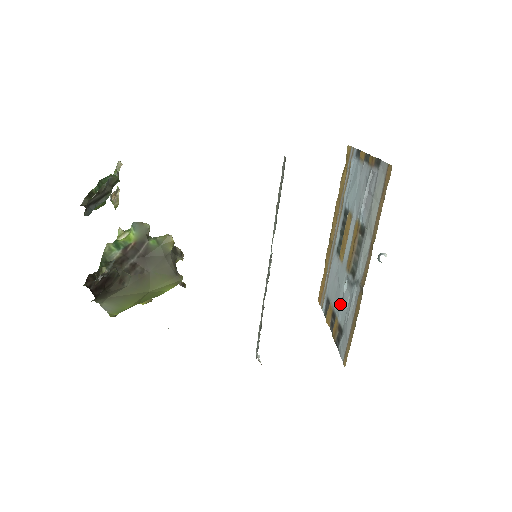
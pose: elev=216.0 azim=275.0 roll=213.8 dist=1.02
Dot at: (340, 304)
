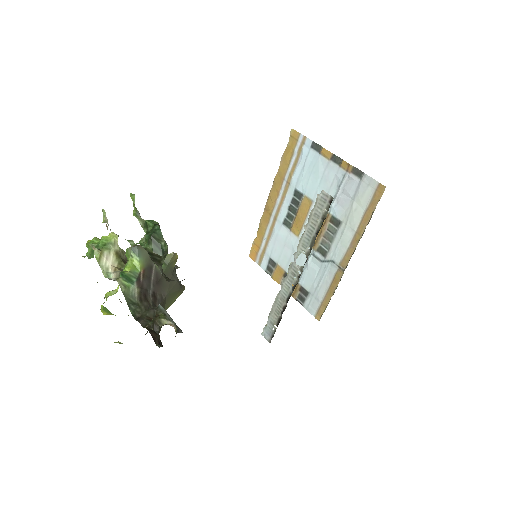
Dot at: occluded
